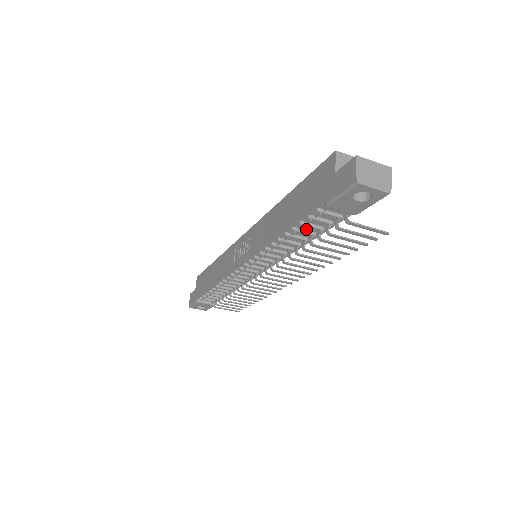
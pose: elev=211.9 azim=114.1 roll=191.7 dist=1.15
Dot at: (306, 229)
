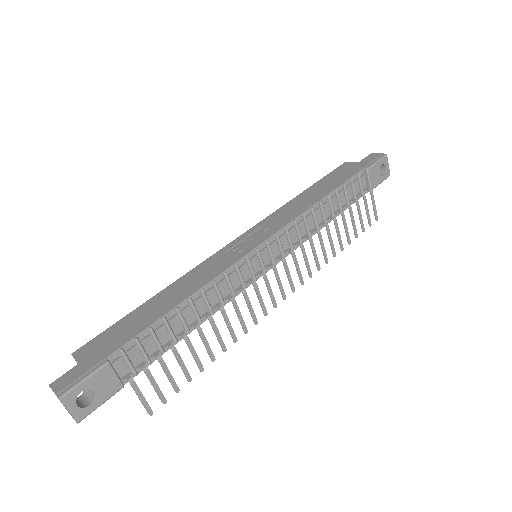
Dot at: (339, 199)
